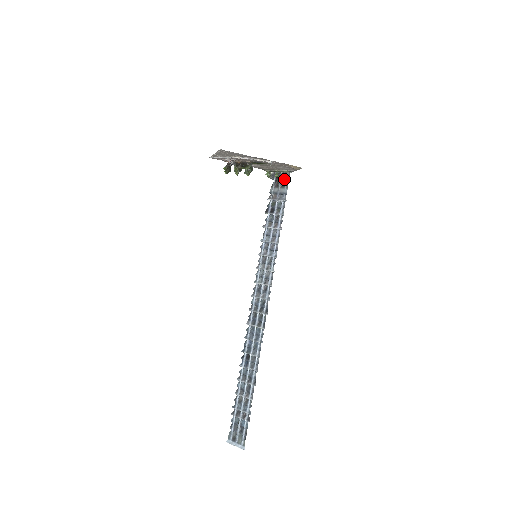
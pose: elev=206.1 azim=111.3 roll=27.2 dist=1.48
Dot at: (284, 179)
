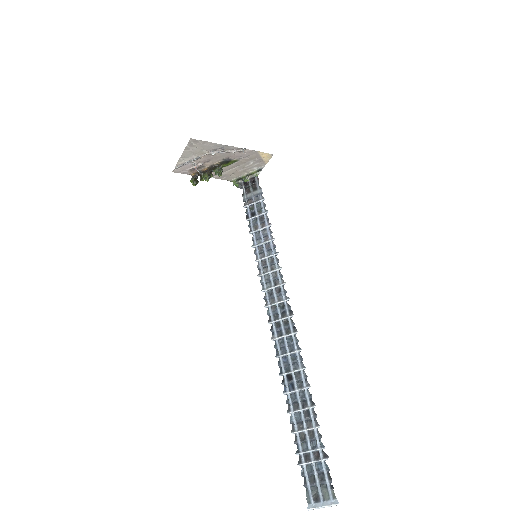
Dot at: (254, 183)
